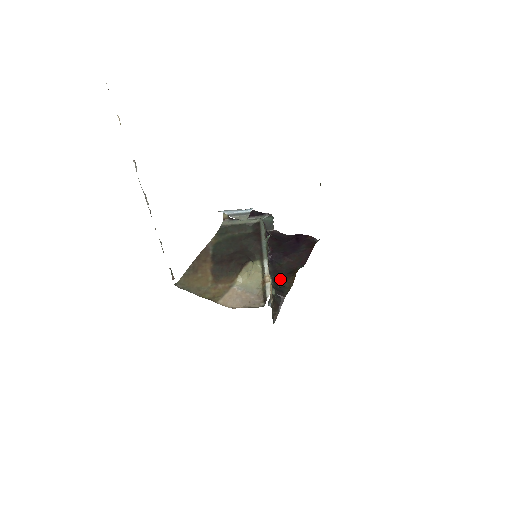
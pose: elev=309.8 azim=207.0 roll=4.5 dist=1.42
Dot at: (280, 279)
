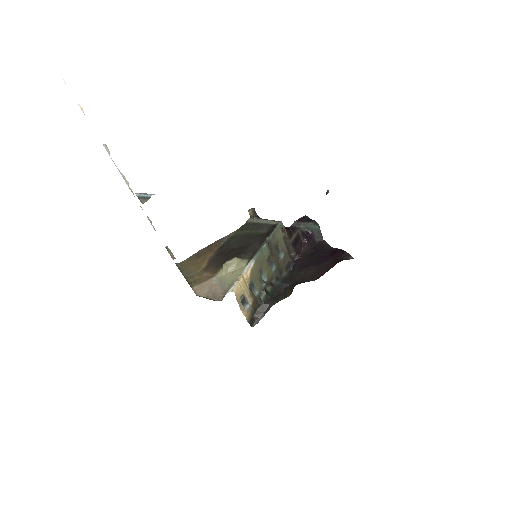
Dot at: (286, 287)
